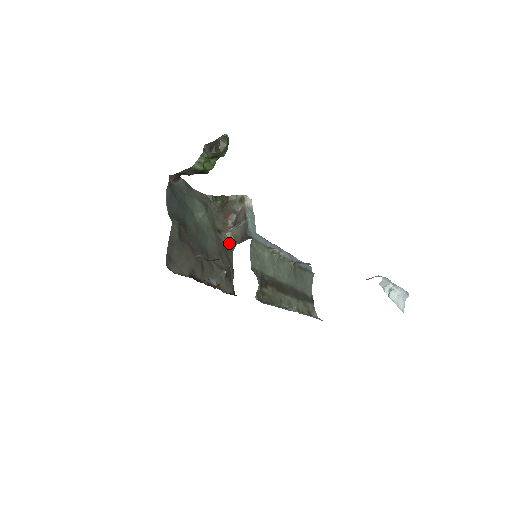
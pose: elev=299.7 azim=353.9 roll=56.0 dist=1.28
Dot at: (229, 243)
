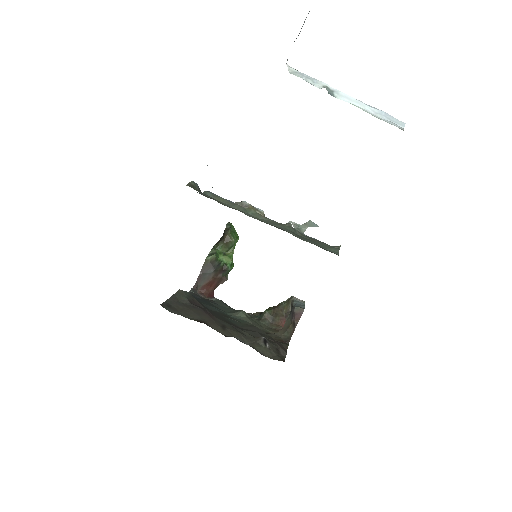
Dot at: (282, 338)
